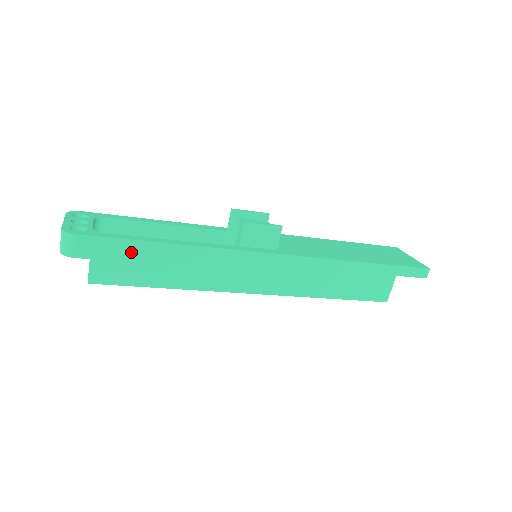
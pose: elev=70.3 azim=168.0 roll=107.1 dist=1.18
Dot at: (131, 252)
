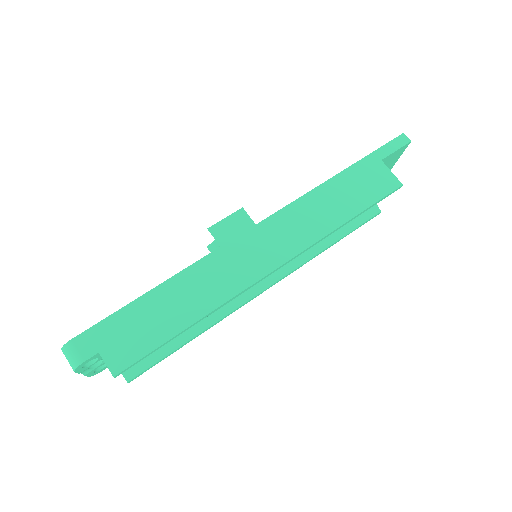
Dot at: (129, 319)
